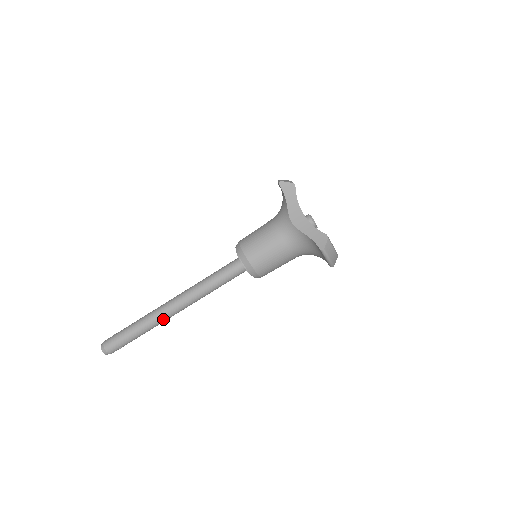
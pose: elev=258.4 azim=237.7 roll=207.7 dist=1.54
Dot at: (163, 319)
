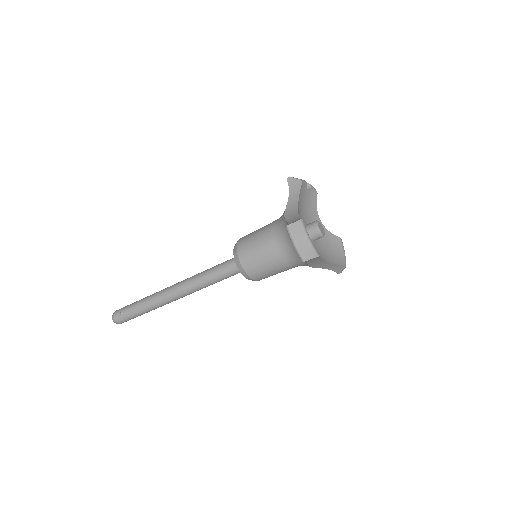
Dot at: occluded
